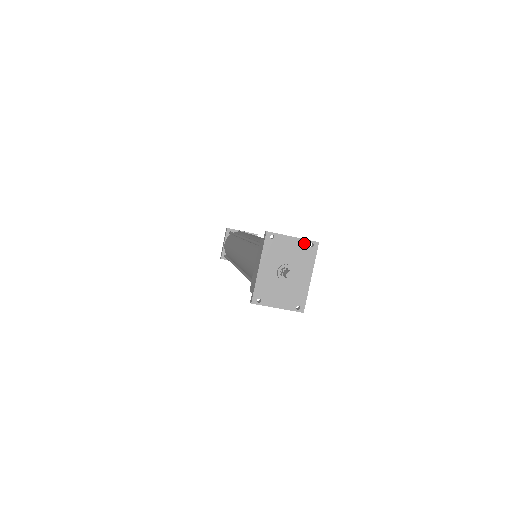
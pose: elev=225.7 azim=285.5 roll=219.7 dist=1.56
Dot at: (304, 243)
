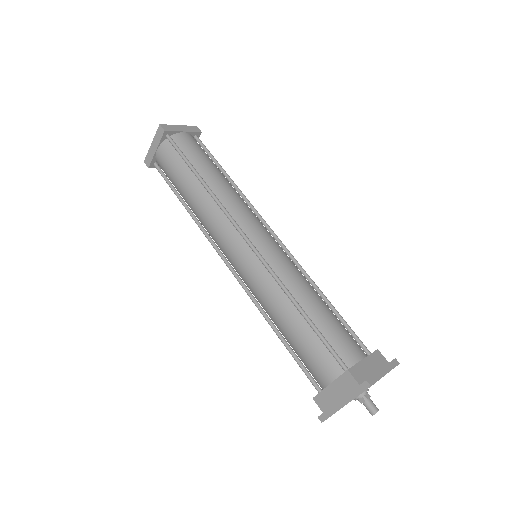
Dot at: occluded
